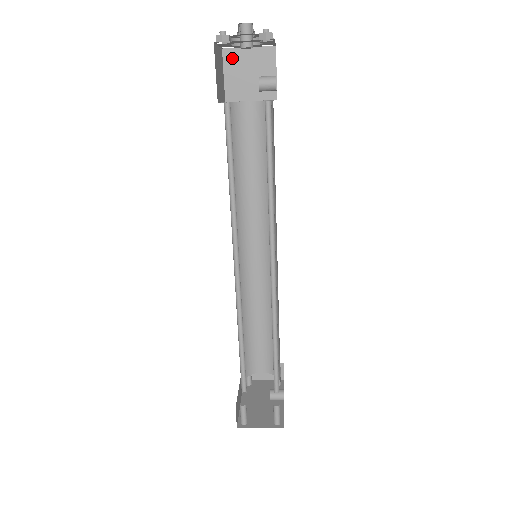
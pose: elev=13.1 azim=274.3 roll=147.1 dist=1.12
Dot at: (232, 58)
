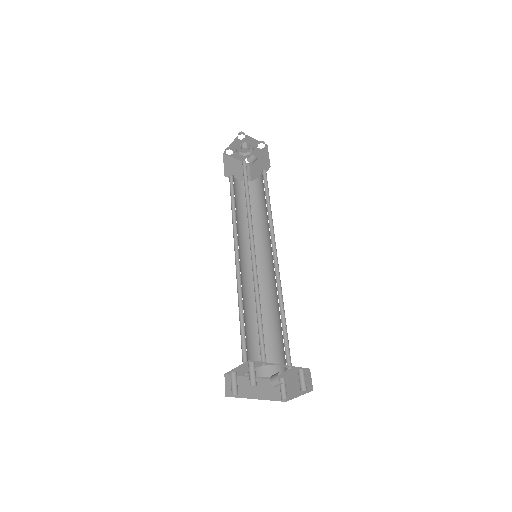
Dot at: (253, 165)
